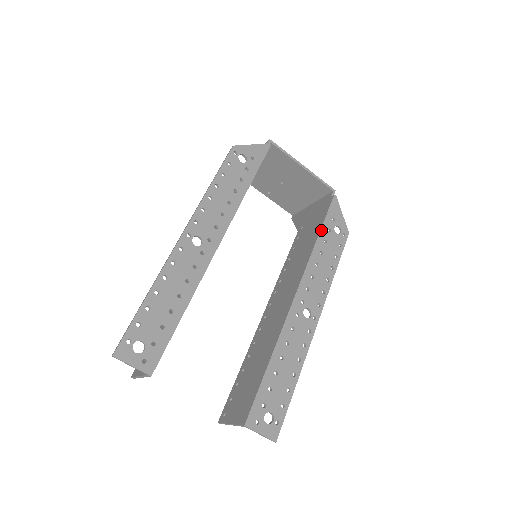
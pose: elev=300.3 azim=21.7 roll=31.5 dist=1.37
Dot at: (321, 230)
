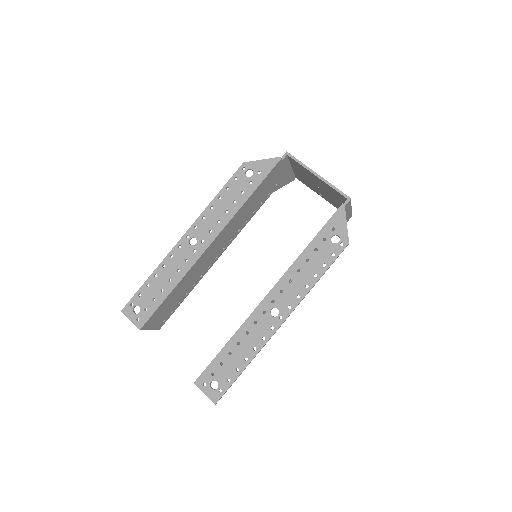
Dot at: (314, 238)
